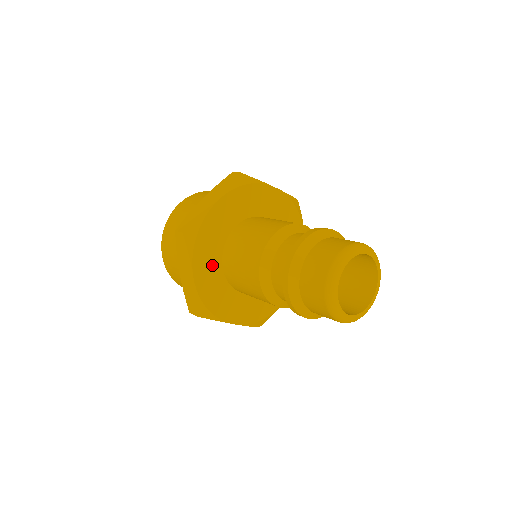
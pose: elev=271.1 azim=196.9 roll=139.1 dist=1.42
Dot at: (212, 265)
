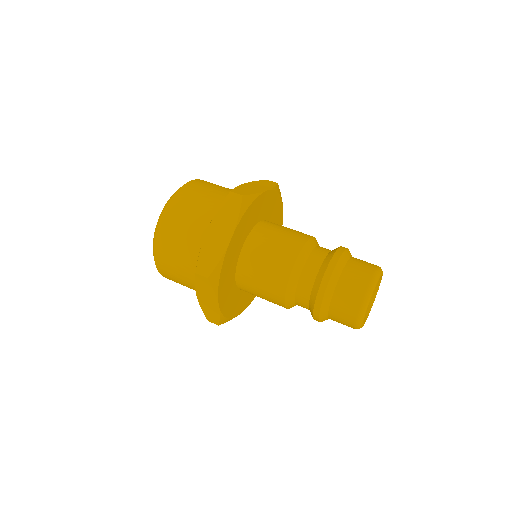
Dot at: (241, 239)
